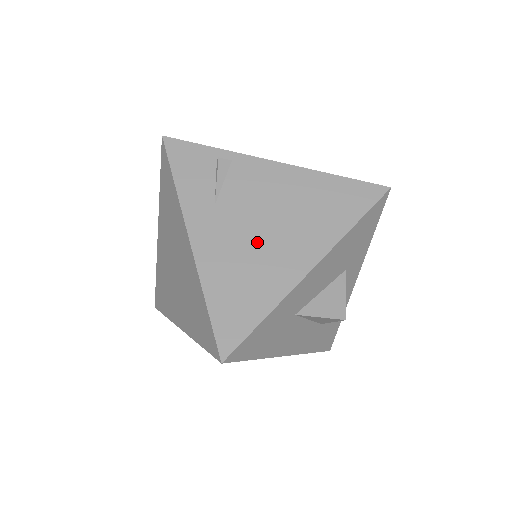
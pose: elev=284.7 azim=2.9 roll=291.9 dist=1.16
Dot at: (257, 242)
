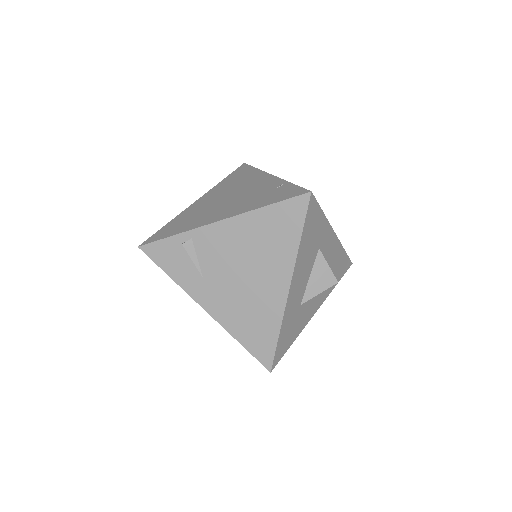
Dot at: (244, 289)
